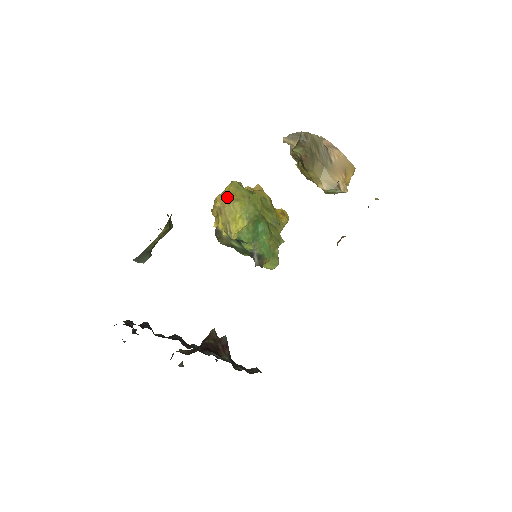
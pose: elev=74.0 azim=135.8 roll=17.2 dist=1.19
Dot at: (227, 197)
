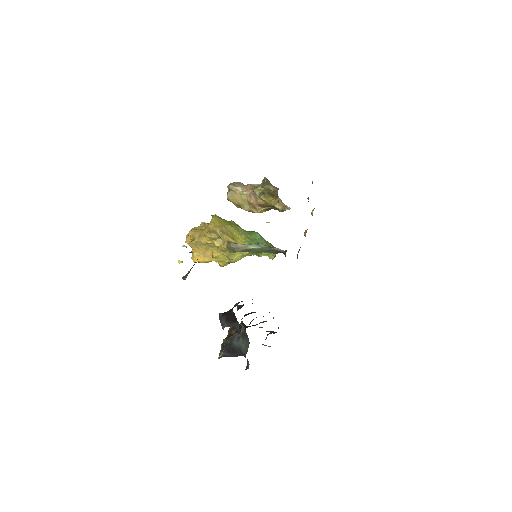
Dot at: (218, 224)
